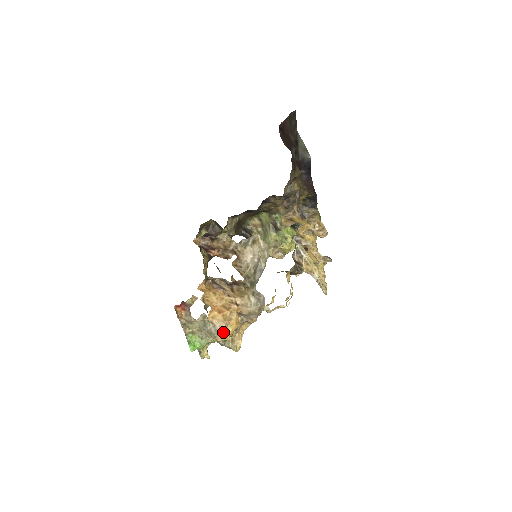
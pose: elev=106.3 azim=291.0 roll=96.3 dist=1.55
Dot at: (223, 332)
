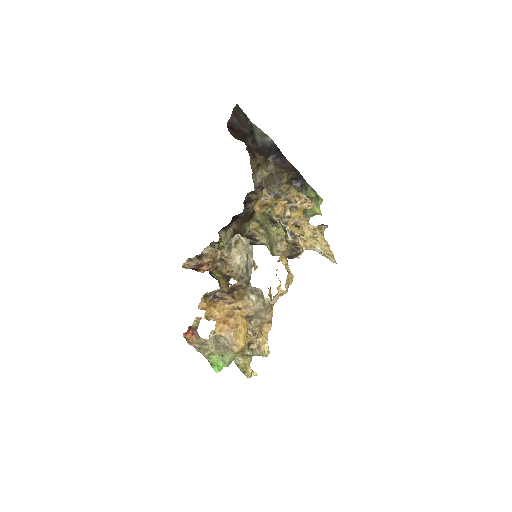
Dot at: (234, 341)
